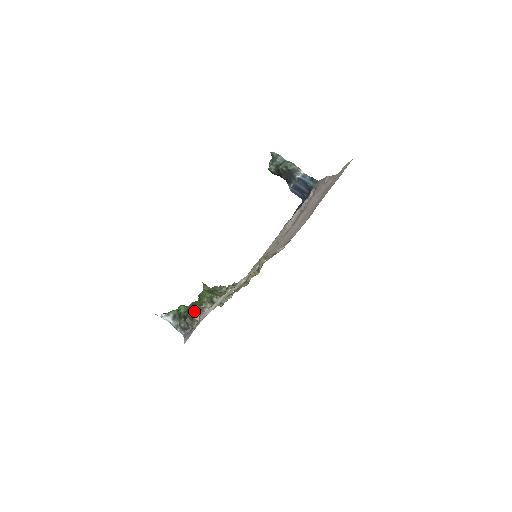
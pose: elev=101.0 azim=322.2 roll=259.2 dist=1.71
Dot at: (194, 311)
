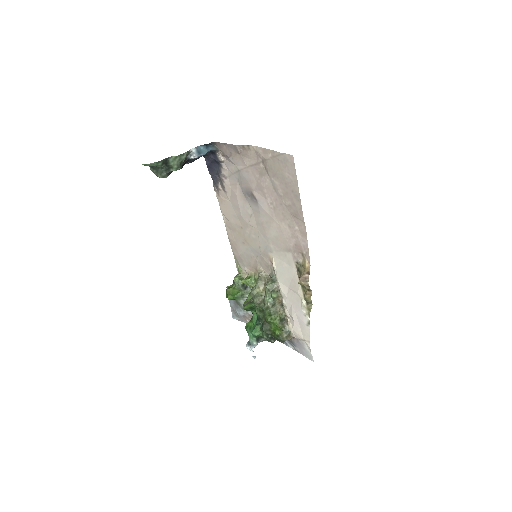
Dot at: (285, 338)
